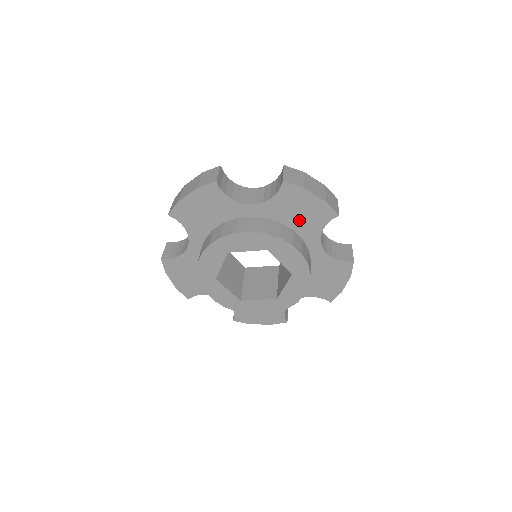
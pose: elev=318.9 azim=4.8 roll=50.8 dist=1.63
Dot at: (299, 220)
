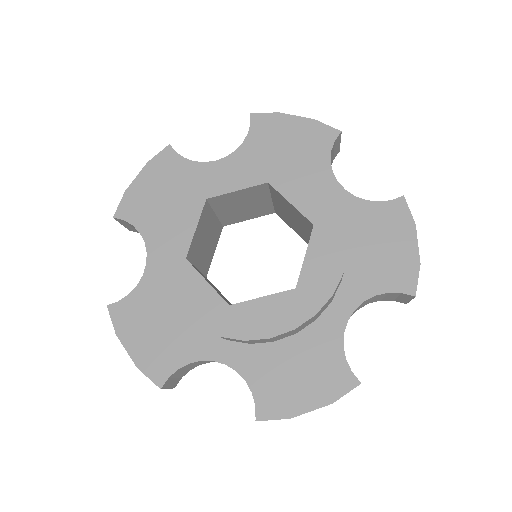
Dot at: (366, 255)
